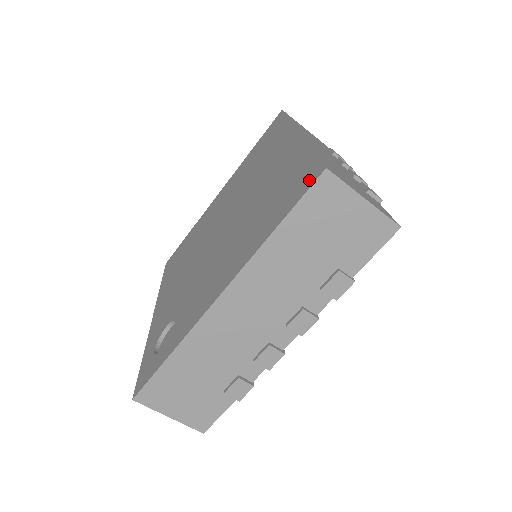
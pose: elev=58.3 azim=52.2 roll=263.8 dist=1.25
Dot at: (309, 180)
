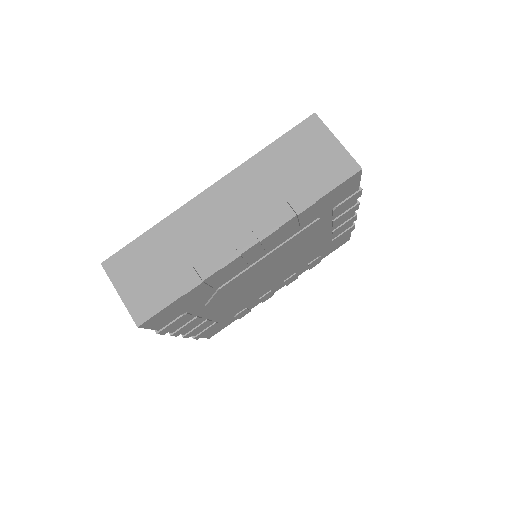
Dot at: occluded
